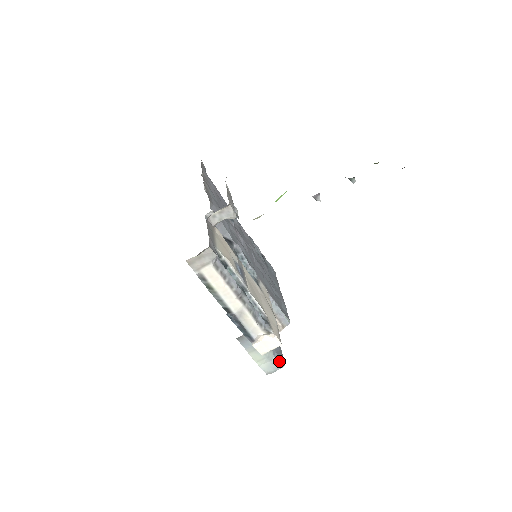
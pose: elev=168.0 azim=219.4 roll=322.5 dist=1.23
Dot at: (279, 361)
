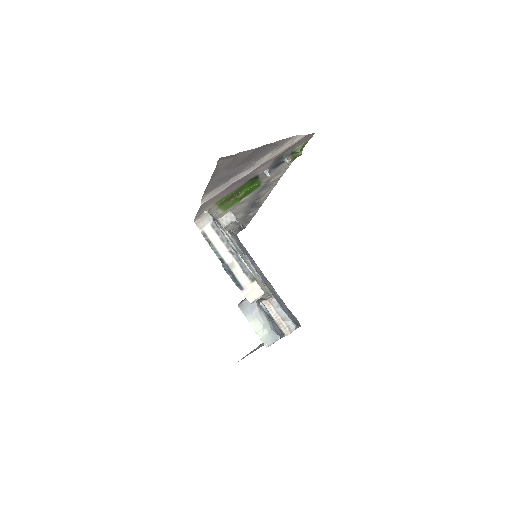
Dot at: (275, 333)
